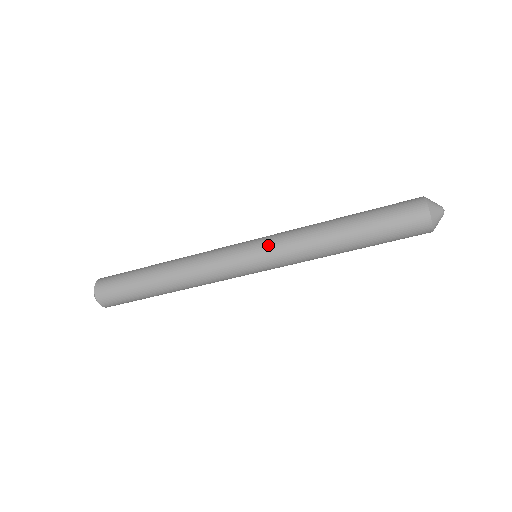
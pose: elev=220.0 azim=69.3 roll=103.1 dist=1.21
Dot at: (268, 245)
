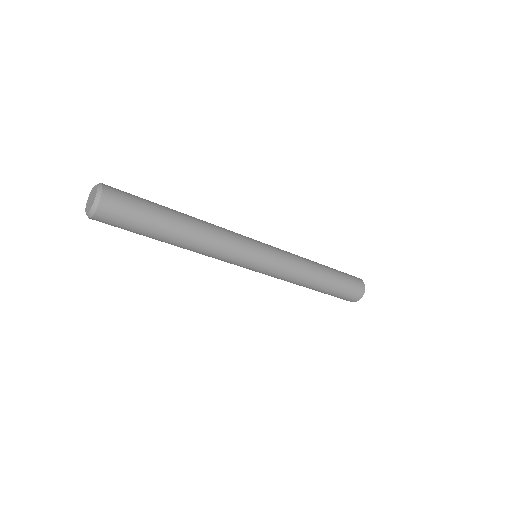
Dot at: (272, 272)
